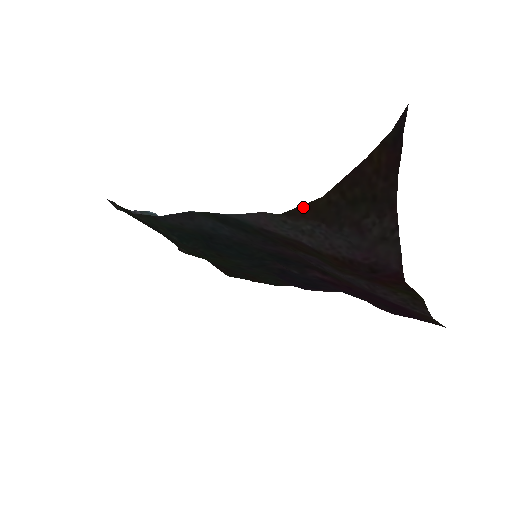
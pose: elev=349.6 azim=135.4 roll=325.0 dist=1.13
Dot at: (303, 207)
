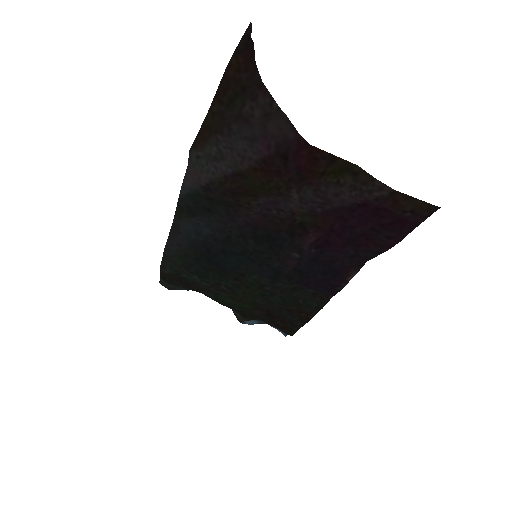
Dot at: (200, 132)
